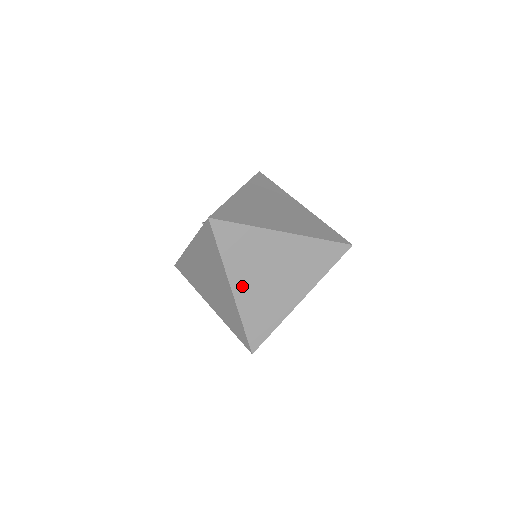
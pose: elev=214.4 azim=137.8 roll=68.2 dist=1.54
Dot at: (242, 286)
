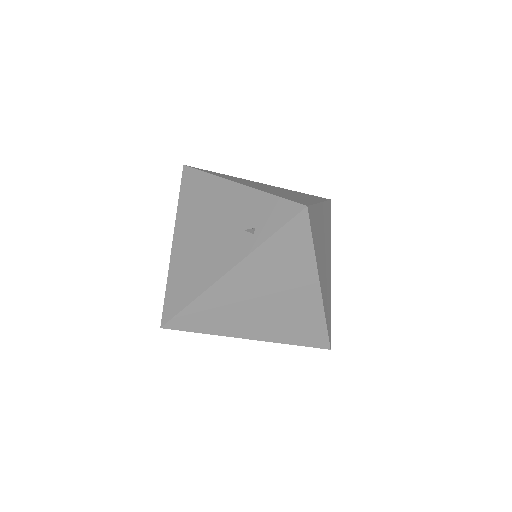
Dot at: (321, 278)
